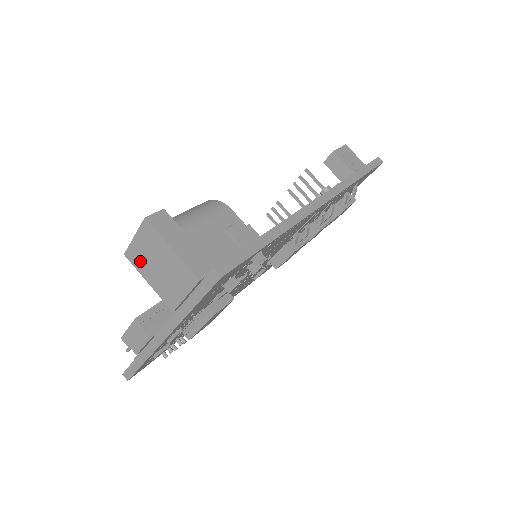
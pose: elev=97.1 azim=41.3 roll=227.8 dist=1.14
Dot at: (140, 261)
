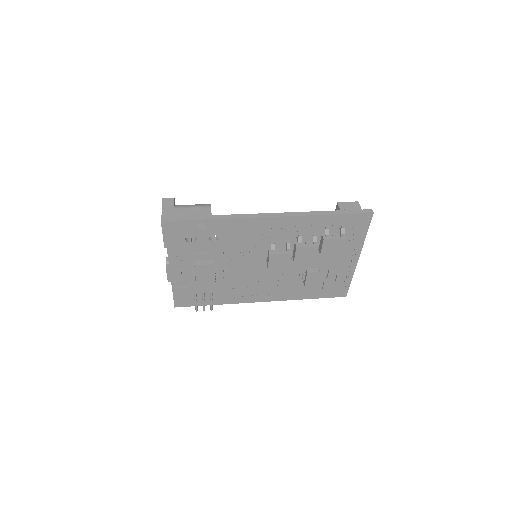
Dot at: occluded
